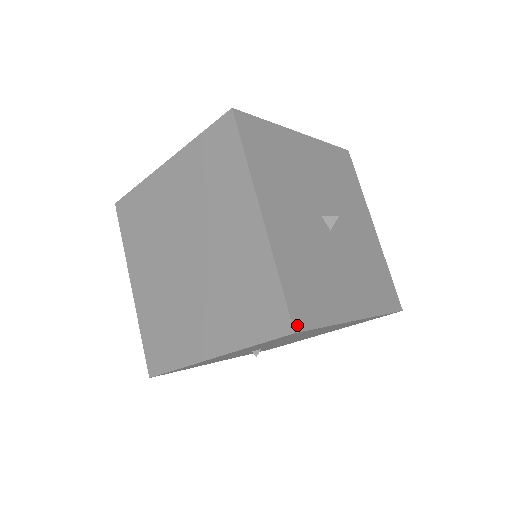
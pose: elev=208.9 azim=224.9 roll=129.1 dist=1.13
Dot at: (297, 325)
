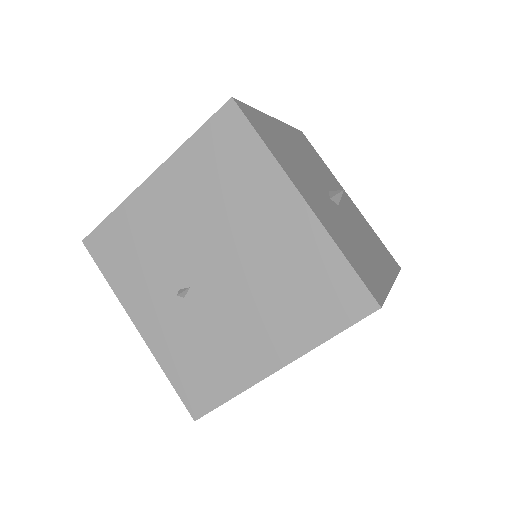
Dot at: (239, 104)
